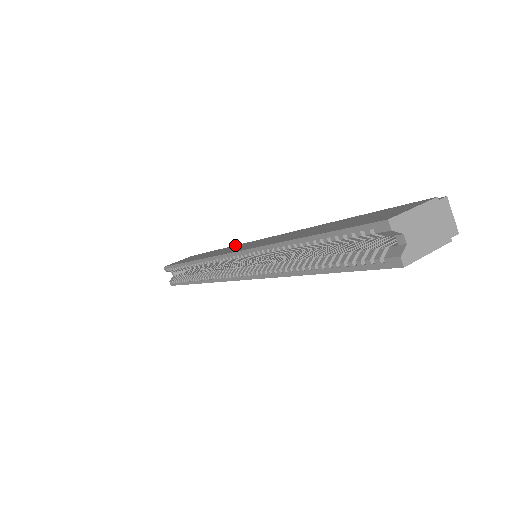
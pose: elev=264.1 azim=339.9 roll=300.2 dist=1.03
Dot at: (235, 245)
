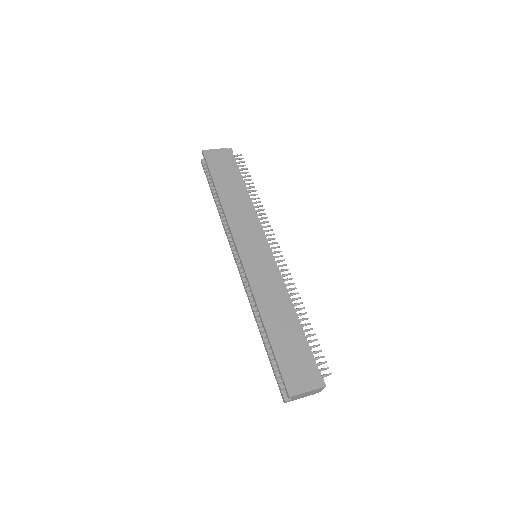
Dot at: (253, 215)
